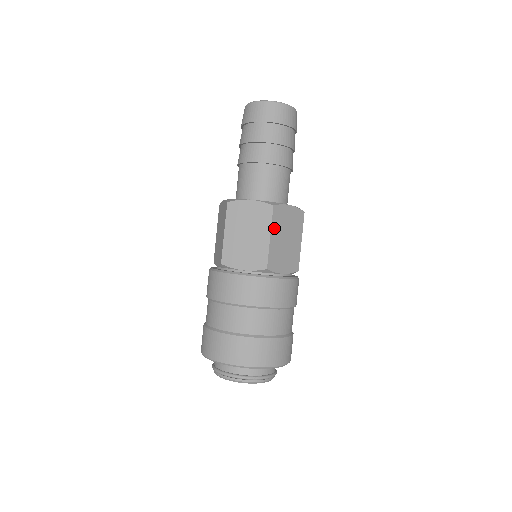
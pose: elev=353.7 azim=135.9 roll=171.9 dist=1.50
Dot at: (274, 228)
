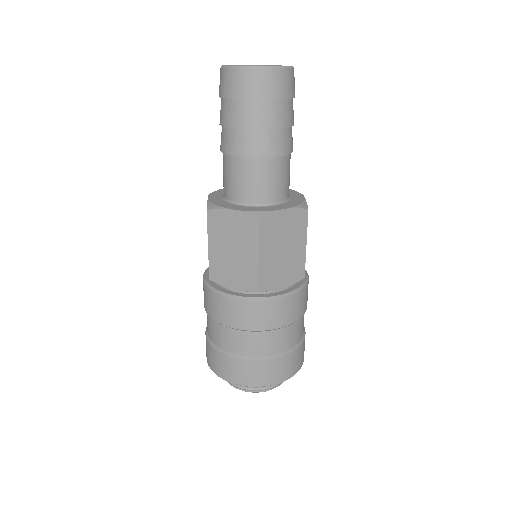
Dot at: (306, 232)
